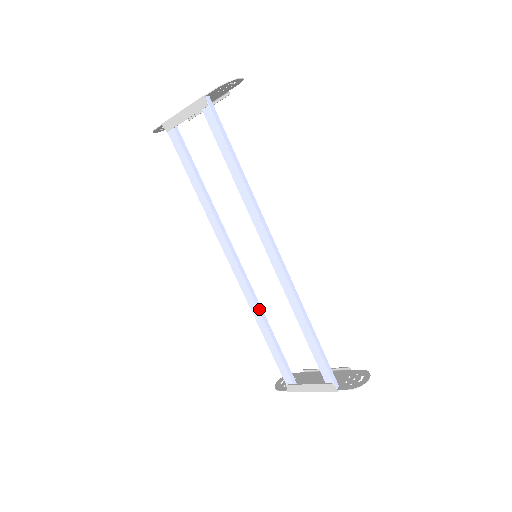
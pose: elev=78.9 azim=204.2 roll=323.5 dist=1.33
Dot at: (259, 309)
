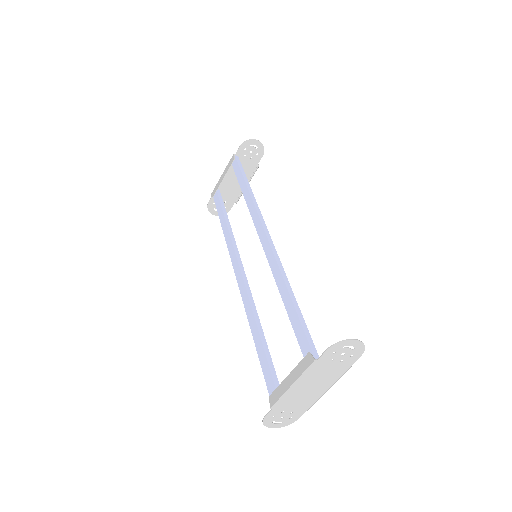
Dot at: (252, 307)
